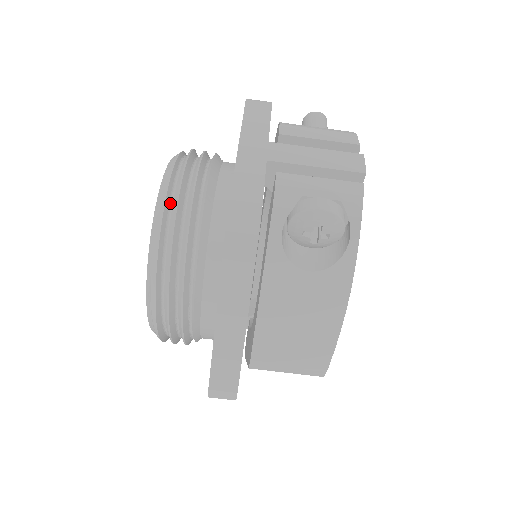
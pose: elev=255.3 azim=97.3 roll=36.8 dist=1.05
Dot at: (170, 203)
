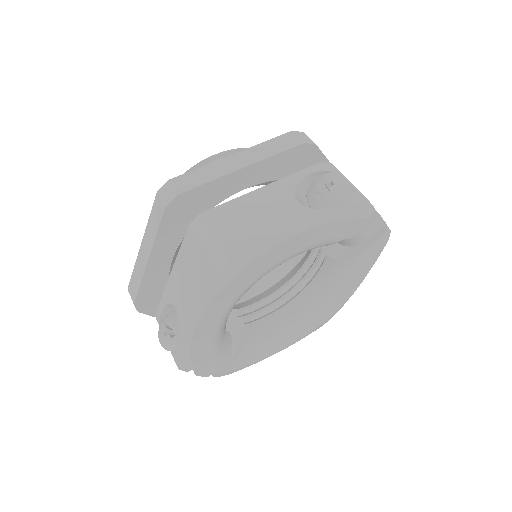
Dot at: occluded
